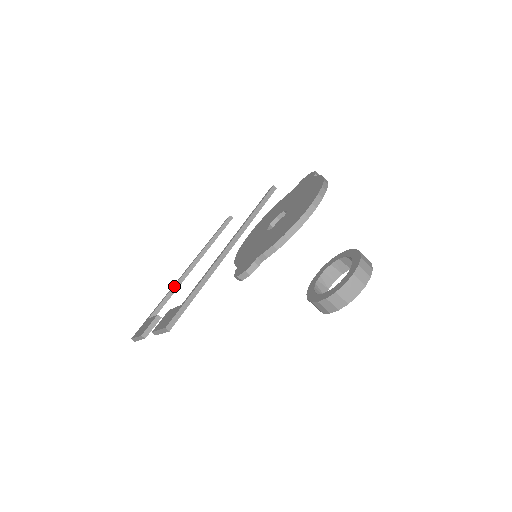
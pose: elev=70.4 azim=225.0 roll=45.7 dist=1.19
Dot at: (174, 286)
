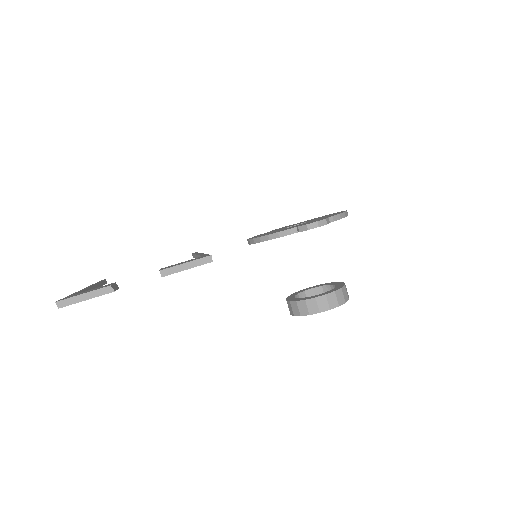
Dot at: (84, 289)
